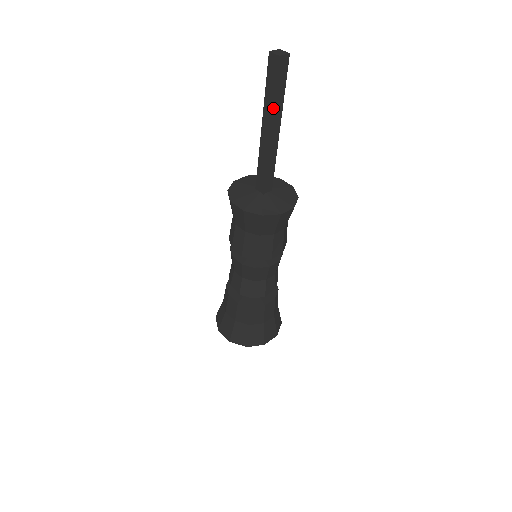
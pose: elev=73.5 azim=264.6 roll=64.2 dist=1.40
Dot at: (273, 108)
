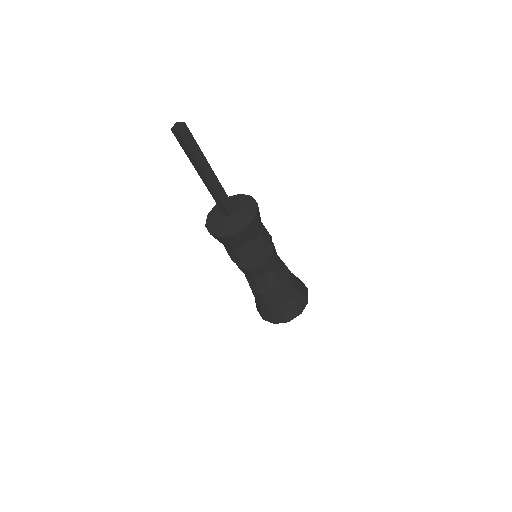
Dot at: (197, 162)
